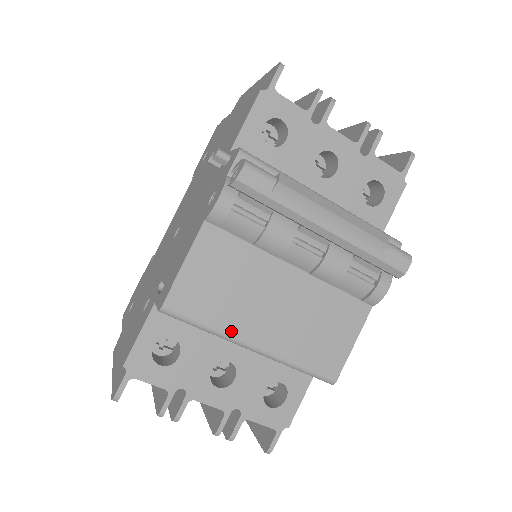
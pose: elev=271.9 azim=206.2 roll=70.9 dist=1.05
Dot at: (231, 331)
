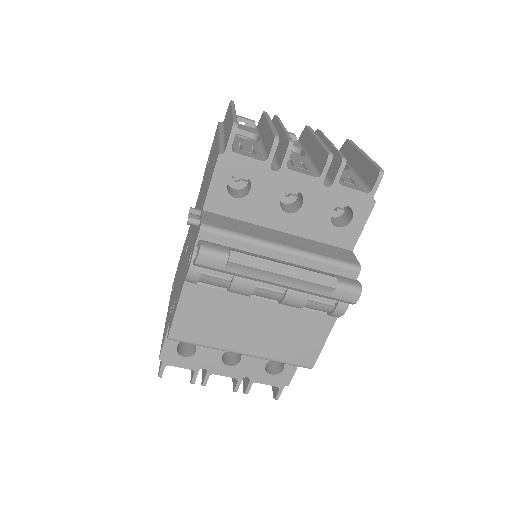
Dot at: (222, 346)
